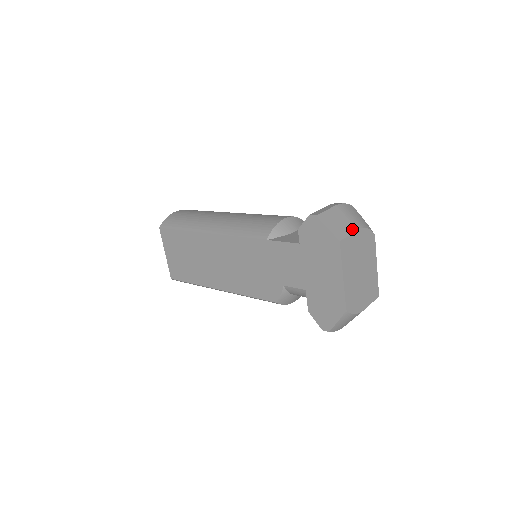
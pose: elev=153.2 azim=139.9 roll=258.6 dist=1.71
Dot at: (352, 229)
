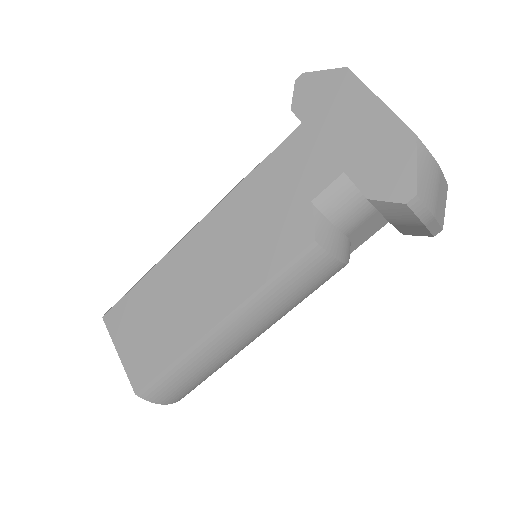
Dot at: occluded
